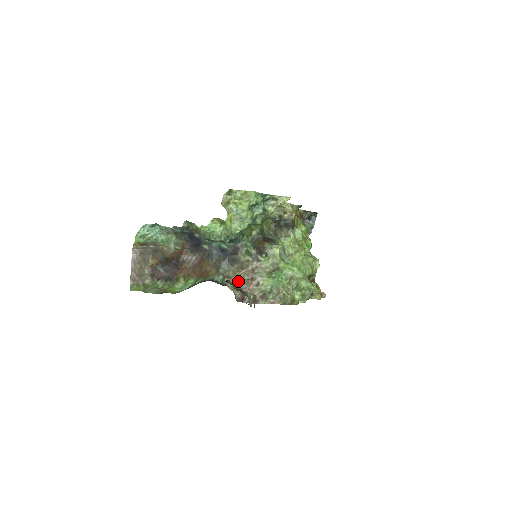
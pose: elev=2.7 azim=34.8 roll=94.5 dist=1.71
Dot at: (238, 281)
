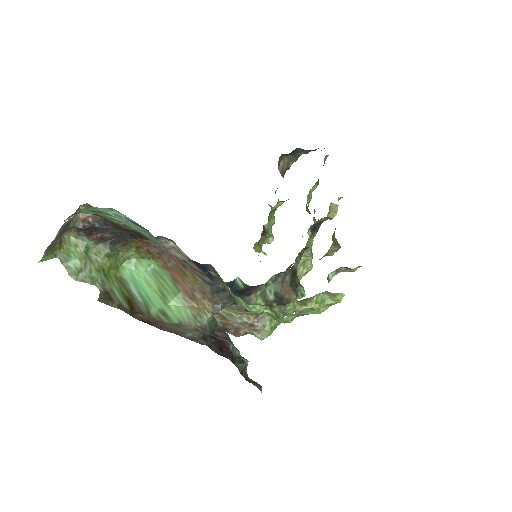
Dot at: (230, 314)
